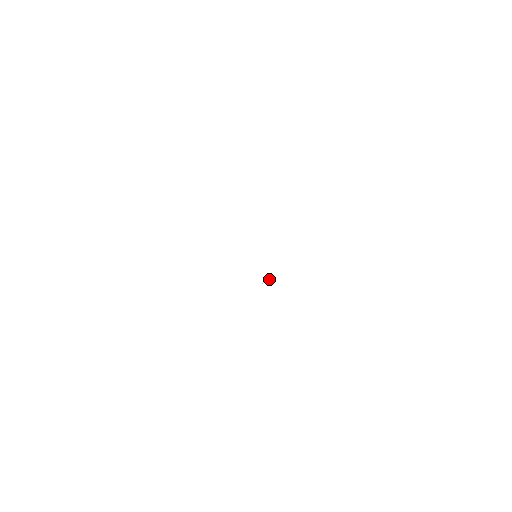
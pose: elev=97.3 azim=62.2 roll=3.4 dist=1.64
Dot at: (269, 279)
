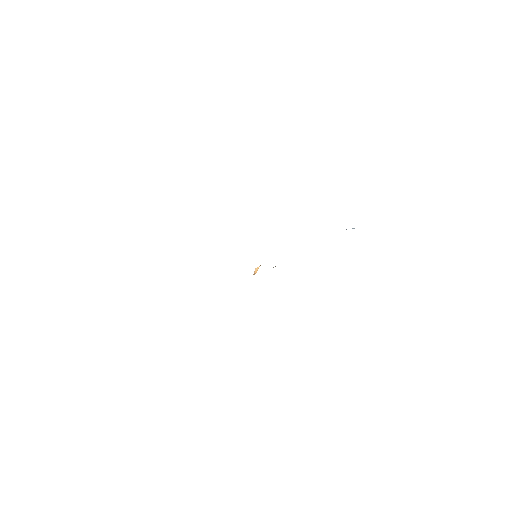
Dot at: occluded
